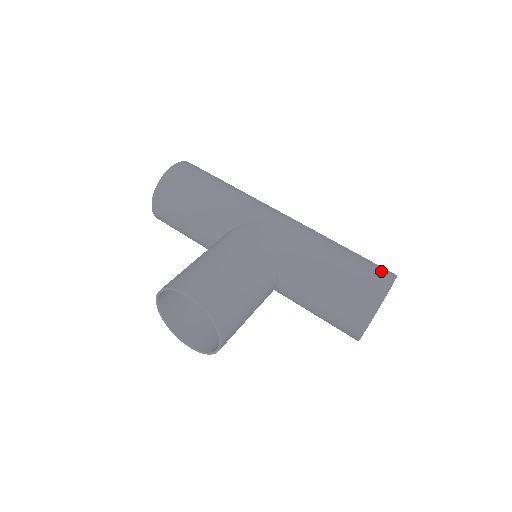
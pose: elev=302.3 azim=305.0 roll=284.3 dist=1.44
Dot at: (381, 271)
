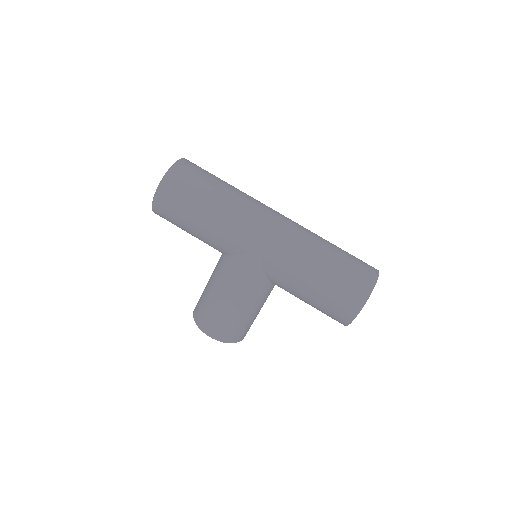
Dot at: (353, 298)
